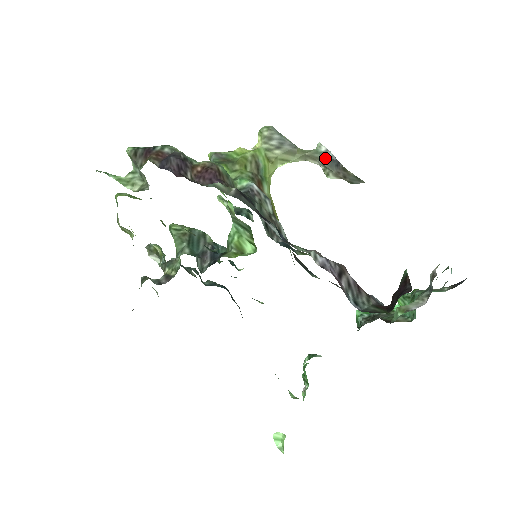
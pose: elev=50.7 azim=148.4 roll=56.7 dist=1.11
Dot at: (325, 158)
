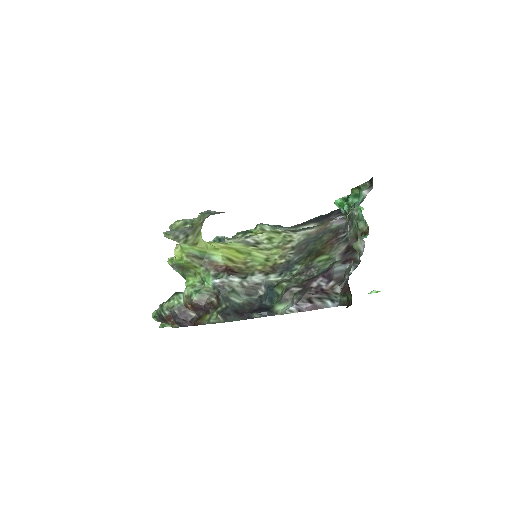
Dot at: (212, 214)
